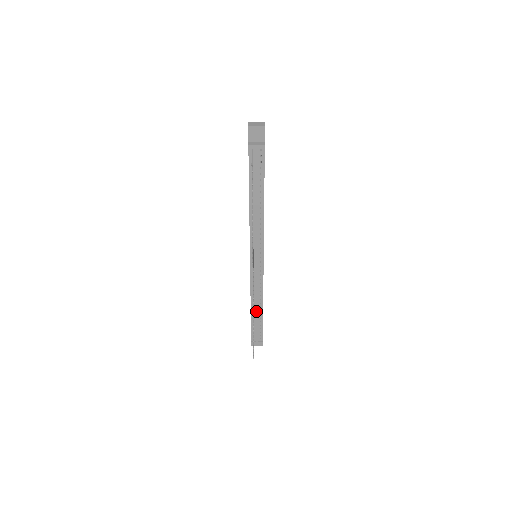
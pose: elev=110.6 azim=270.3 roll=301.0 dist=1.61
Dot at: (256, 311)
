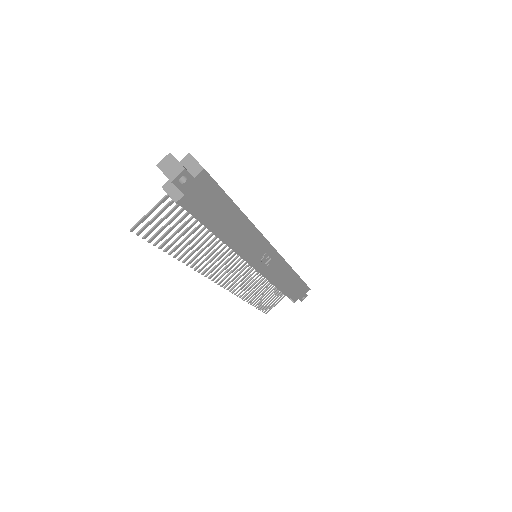
Dot at: (274, 285)
